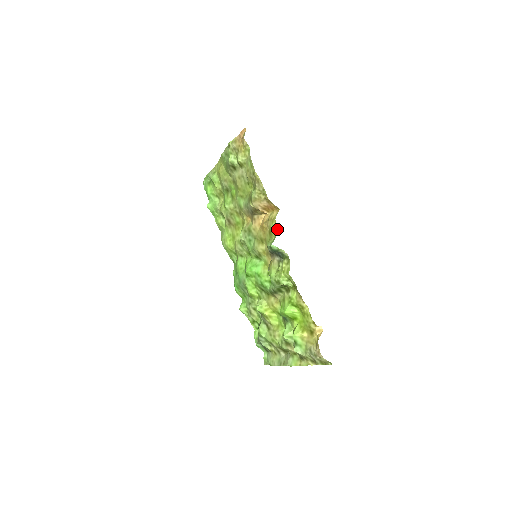
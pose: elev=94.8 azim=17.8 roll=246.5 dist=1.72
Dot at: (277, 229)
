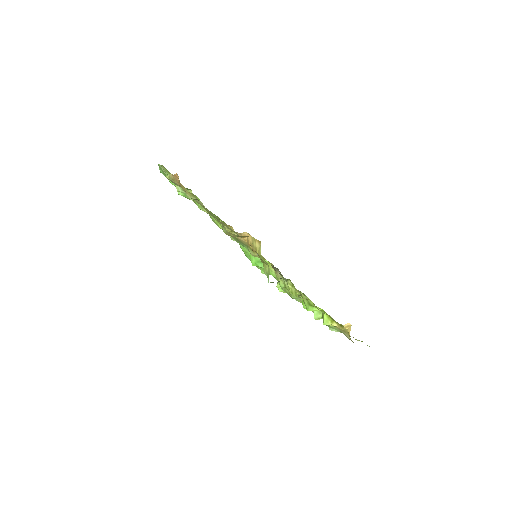
Dot at: (267, 264)
